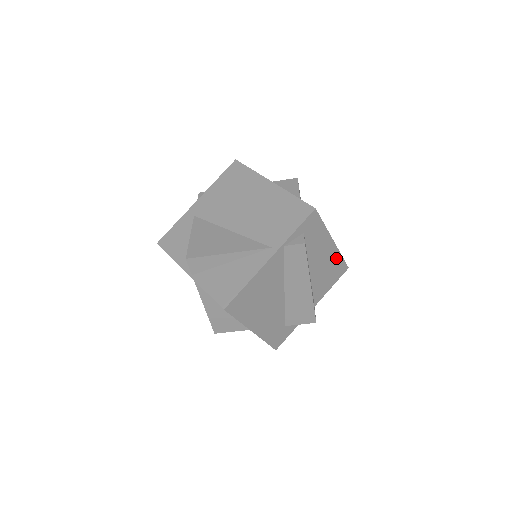
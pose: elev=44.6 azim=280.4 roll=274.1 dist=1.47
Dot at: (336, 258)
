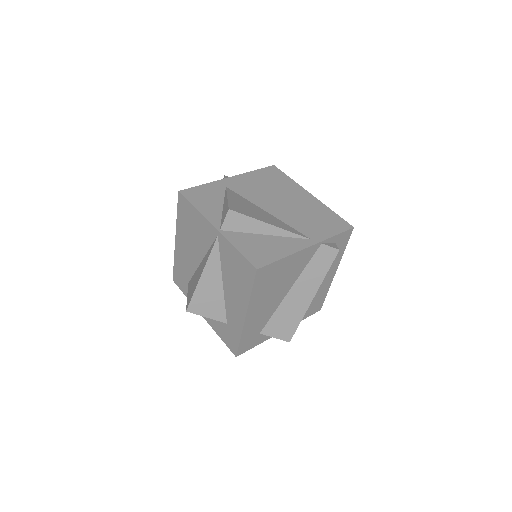
Dot at: (324, 291)
